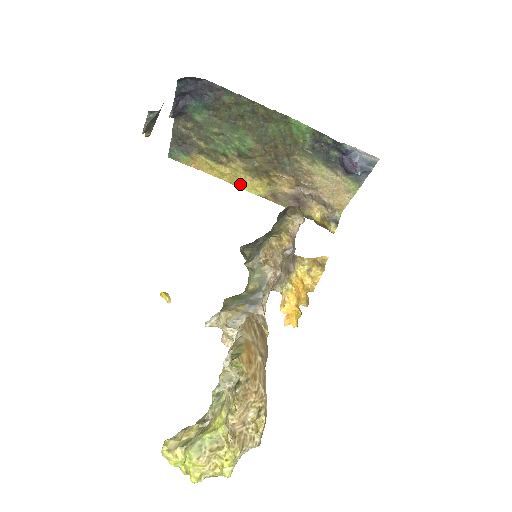
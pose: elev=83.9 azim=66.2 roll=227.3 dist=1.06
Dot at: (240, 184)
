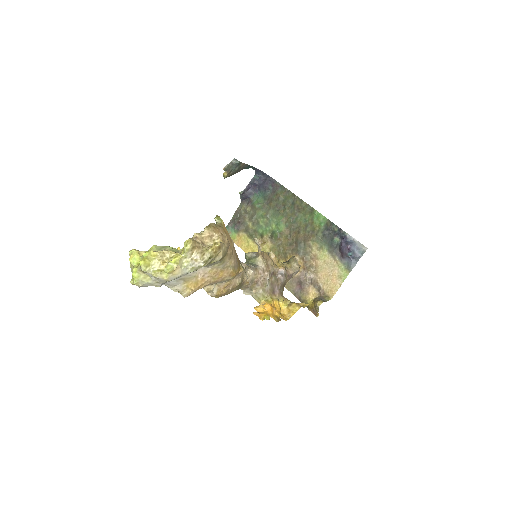
Dot at: occluded
